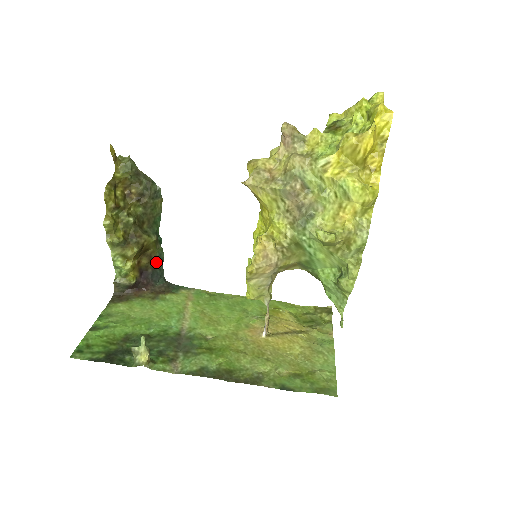
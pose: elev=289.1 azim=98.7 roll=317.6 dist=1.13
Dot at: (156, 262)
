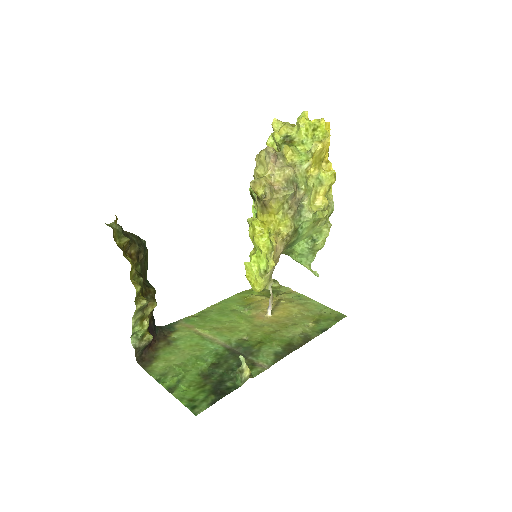
Dot at: (152, 312)
